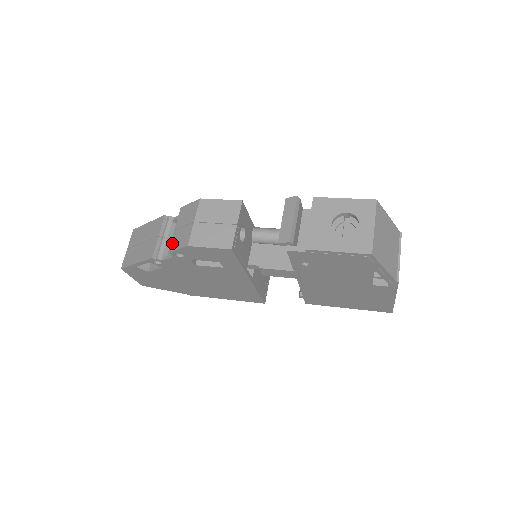
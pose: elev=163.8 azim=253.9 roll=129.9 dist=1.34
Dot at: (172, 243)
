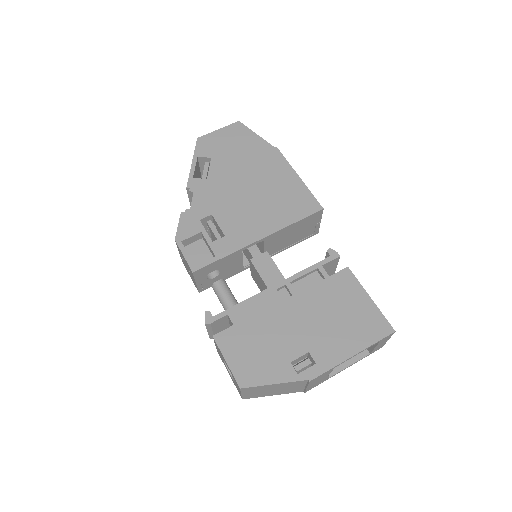
Dot at: occluded
